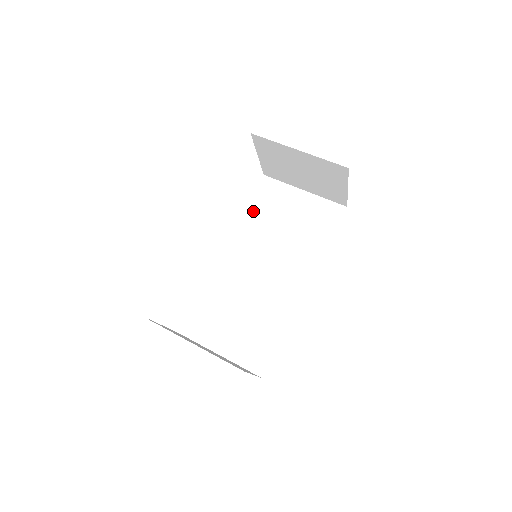
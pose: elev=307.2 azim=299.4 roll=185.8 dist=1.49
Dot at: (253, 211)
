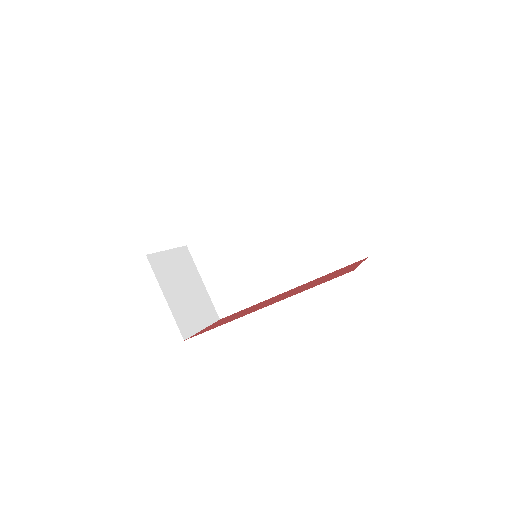
Dot at: (296, 198)
